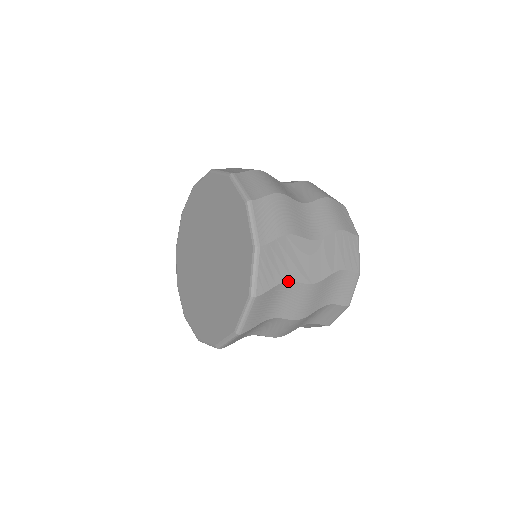
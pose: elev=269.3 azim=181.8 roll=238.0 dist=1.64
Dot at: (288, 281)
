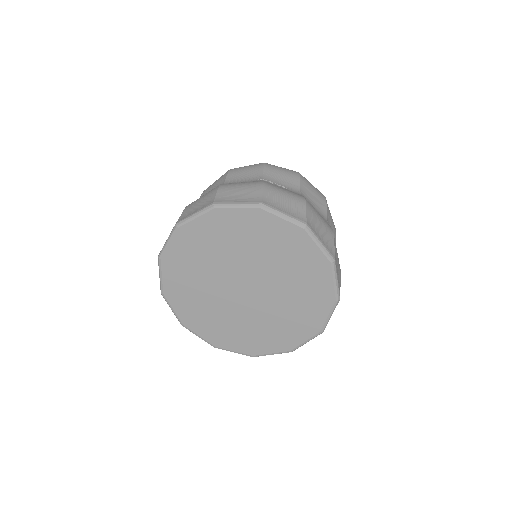
Dot at: occluded
